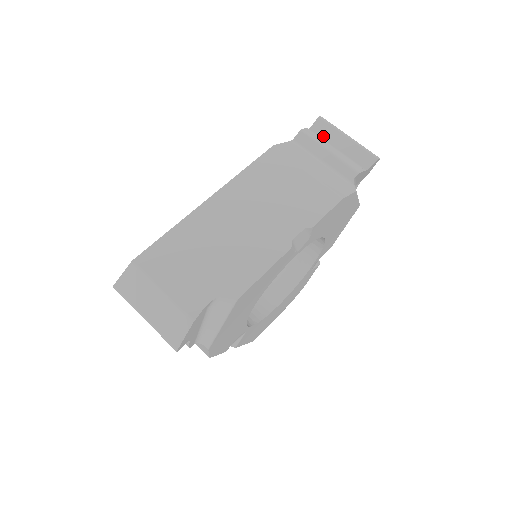
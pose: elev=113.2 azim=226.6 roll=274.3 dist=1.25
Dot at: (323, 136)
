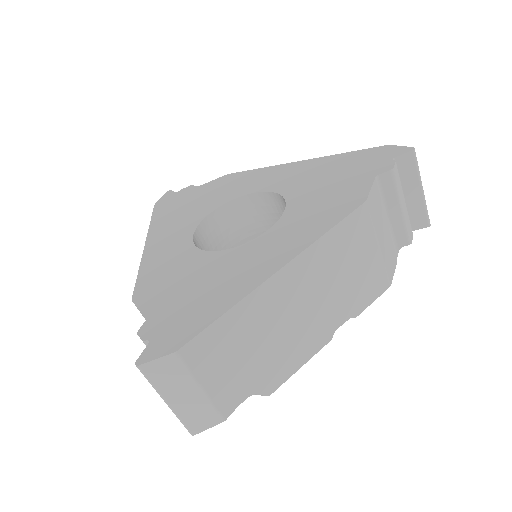
Dot at: (402, 174)
